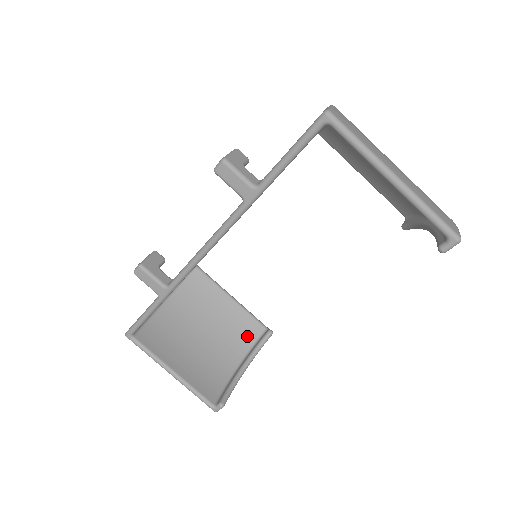
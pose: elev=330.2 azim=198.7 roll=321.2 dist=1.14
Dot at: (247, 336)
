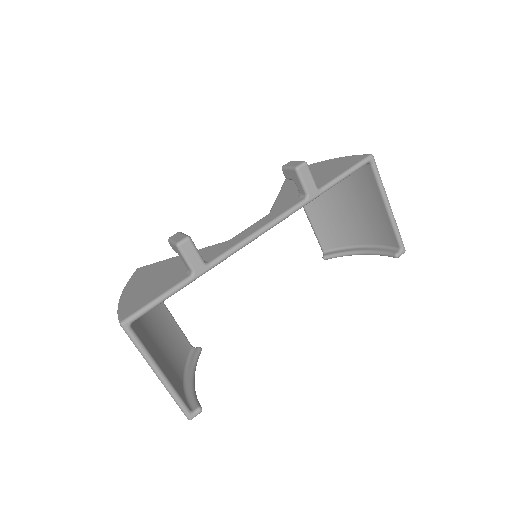
Dot at: (182, 352)
